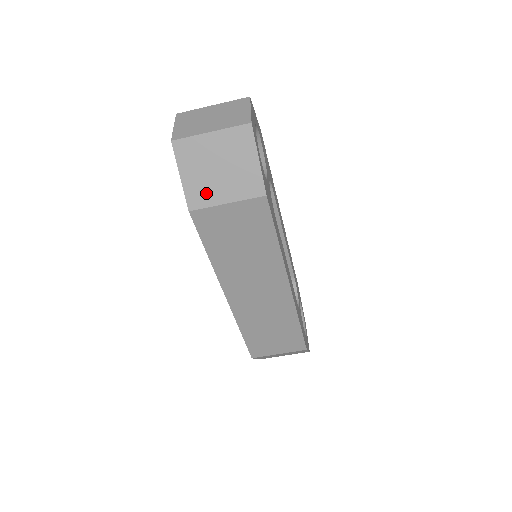
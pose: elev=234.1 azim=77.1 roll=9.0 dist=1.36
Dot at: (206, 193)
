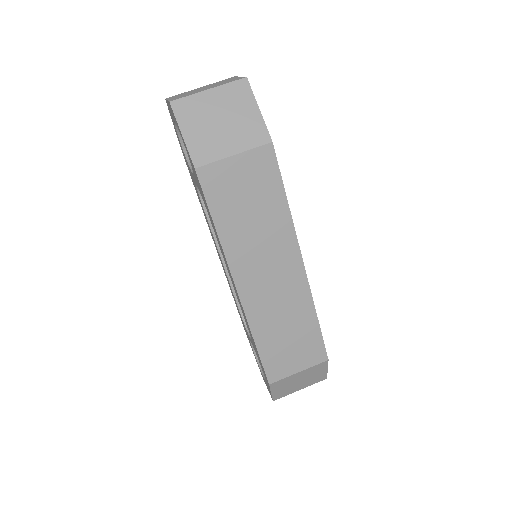
Dot at: (211, 148)
